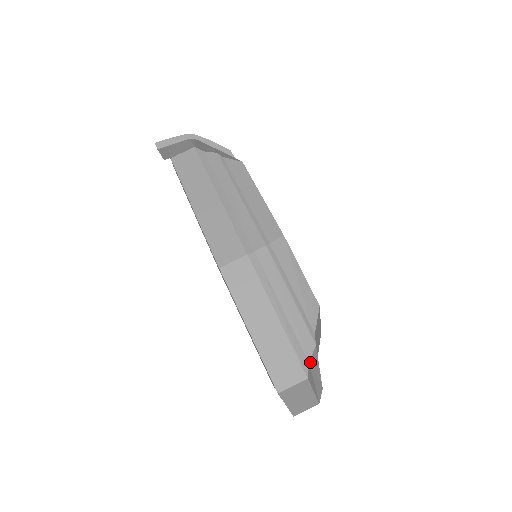
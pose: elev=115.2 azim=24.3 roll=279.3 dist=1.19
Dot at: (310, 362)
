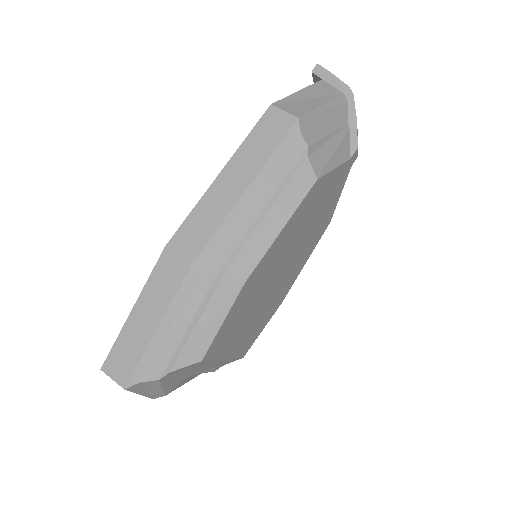
Dot at: (143, 382)
